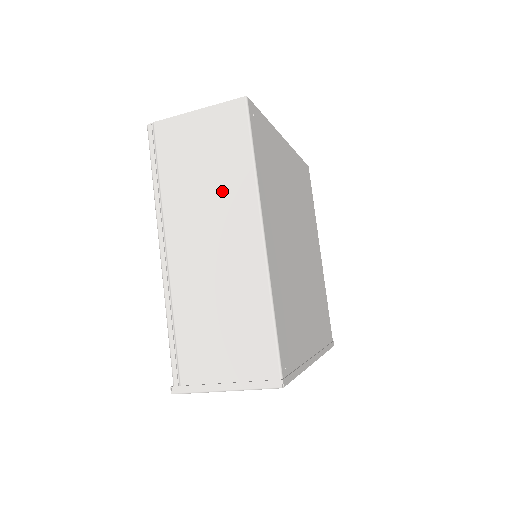
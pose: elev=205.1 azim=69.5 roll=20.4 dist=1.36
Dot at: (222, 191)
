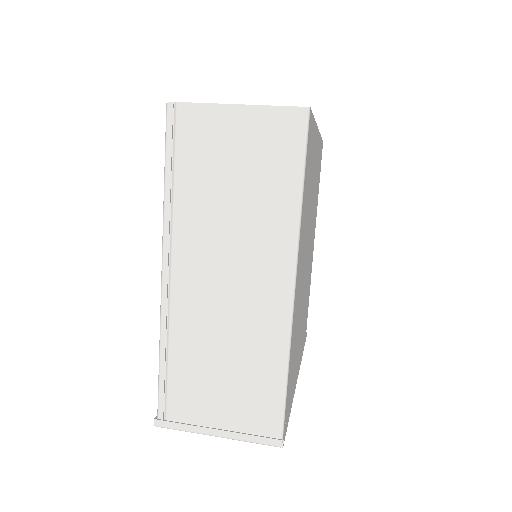
Dot at: (254, 221)
